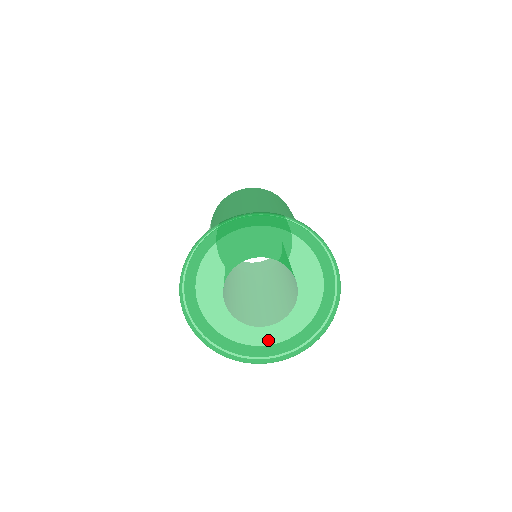
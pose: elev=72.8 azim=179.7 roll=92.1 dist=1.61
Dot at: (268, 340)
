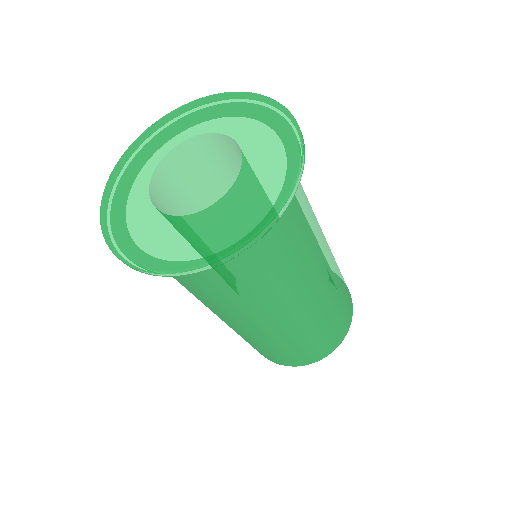
Dot at: (185, 235)
